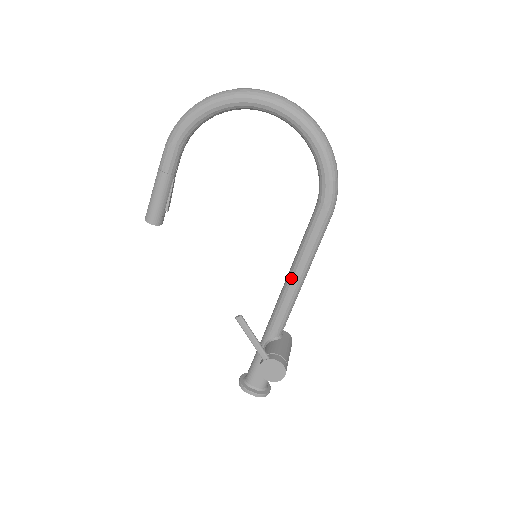
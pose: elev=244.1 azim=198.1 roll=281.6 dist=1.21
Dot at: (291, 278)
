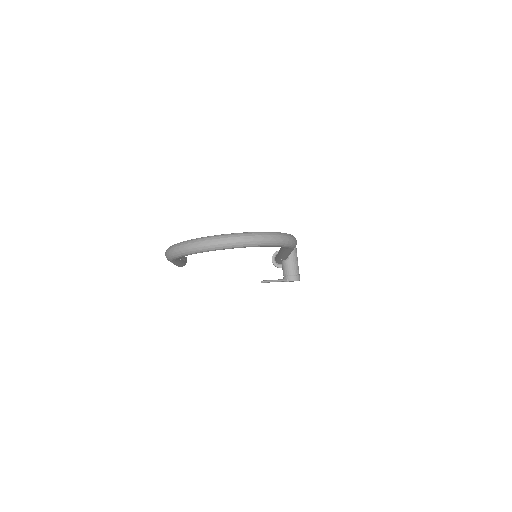
Dot at: (283, 255)
